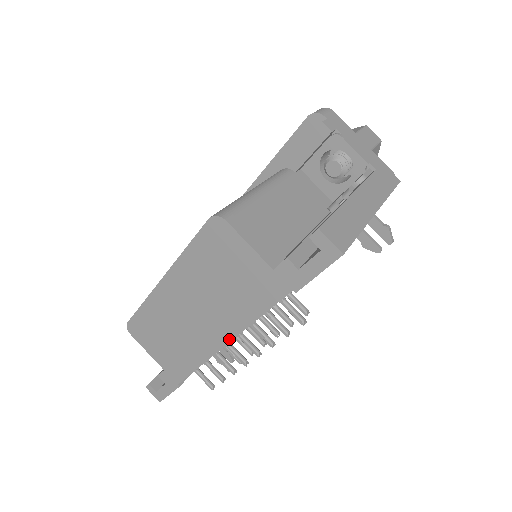
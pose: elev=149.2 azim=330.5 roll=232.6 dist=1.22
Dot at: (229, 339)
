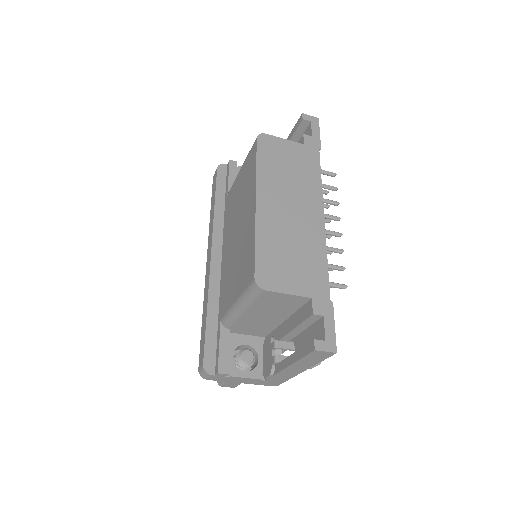
Dot at: (322, 209)
